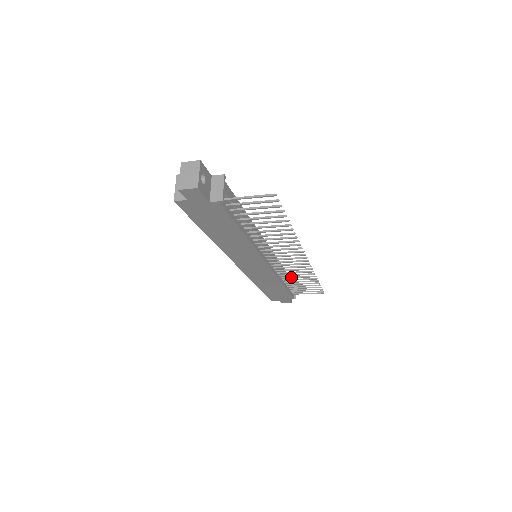
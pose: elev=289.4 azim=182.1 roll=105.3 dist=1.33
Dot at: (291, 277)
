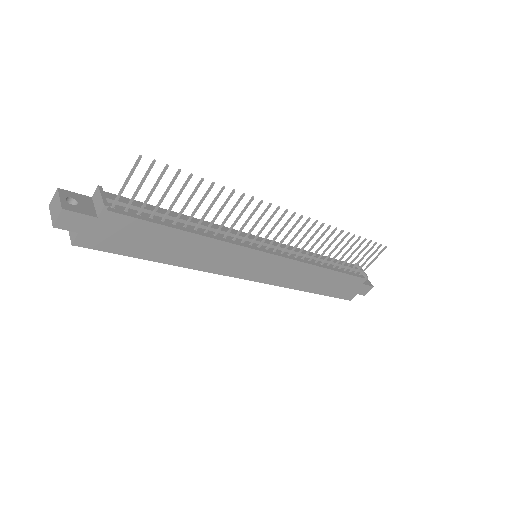
Dot at: (322, 253)
